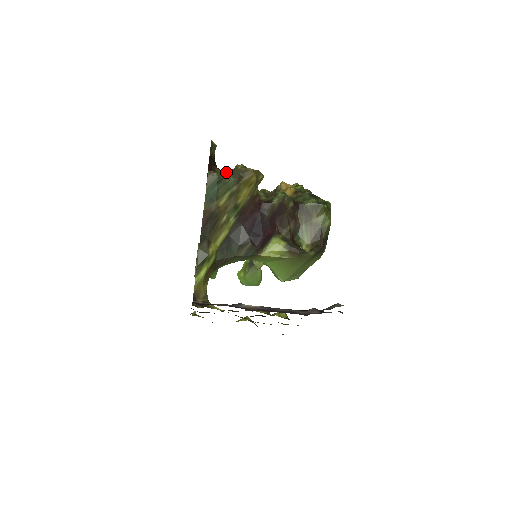
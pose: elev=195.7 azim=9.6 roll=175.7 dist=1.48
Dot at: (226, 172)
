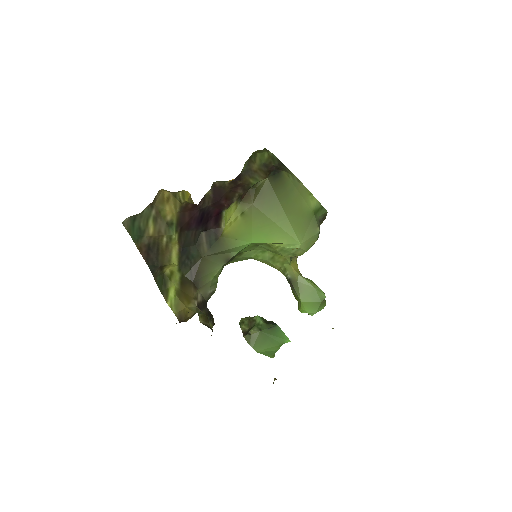
Dot at: occluded
